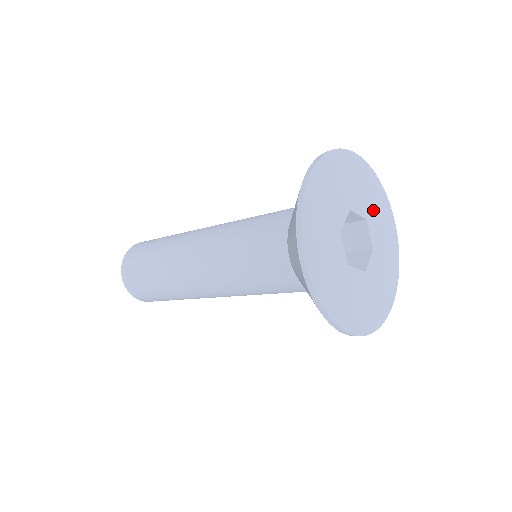
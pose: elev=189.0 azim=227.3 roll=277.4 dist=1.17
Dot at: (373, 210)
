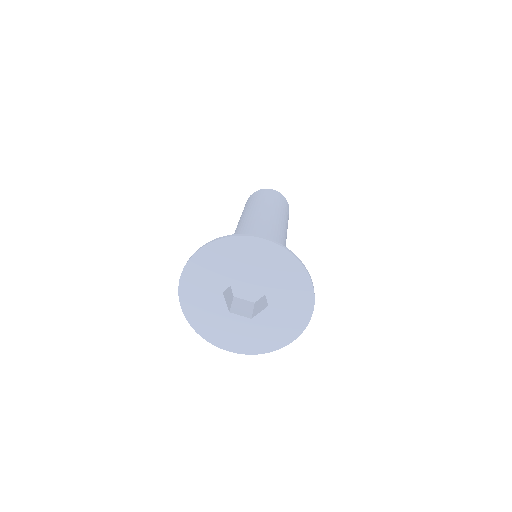
Dot at: (276, 278)
